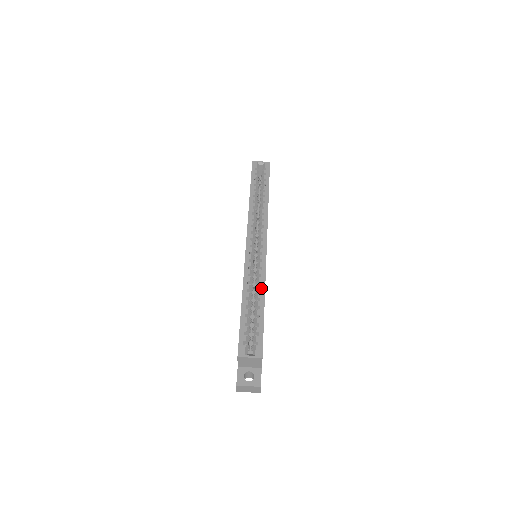
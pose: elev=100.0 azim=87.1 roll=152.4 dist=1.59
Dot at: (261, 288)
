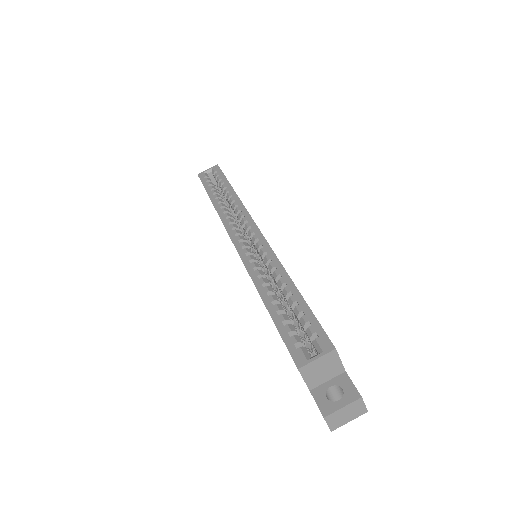
Dot at: (279, 272)
